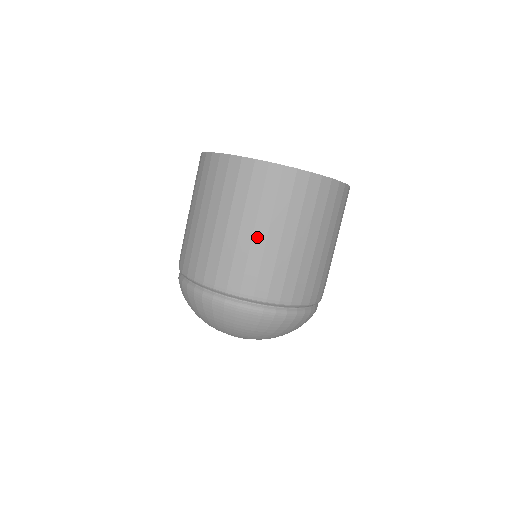
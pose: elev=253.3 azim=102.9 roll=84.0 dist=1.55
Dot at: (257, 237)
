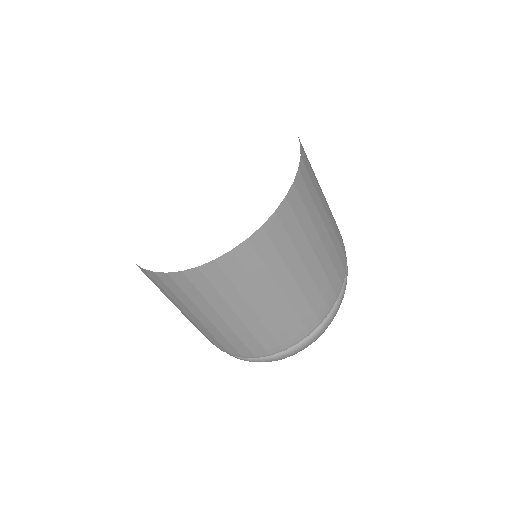
Dot at: (231, 323)
